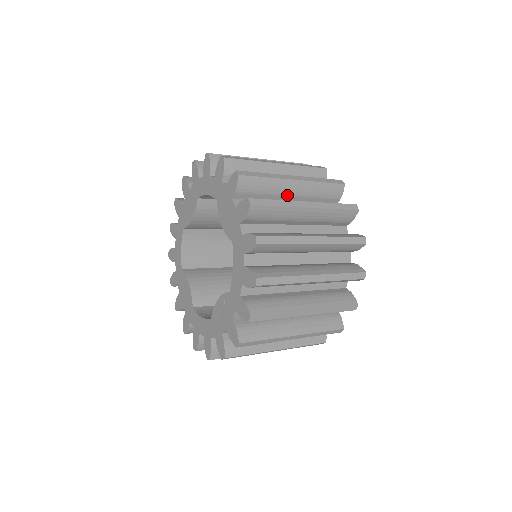
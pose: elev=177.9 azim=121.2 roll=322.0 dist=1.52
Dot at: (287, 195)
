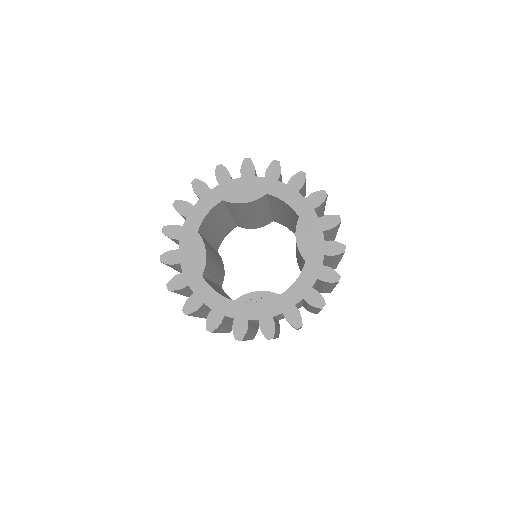
Dot at: (327, 240)
